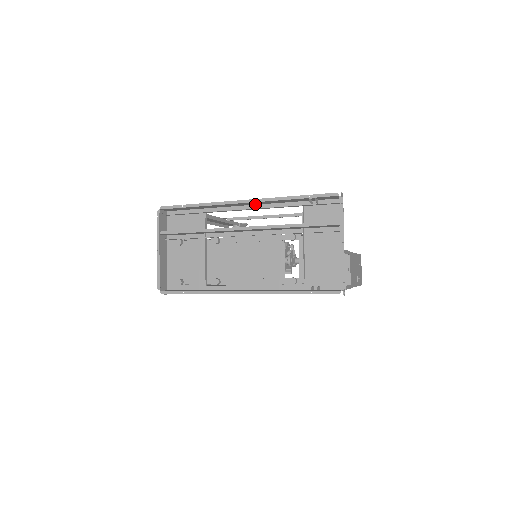
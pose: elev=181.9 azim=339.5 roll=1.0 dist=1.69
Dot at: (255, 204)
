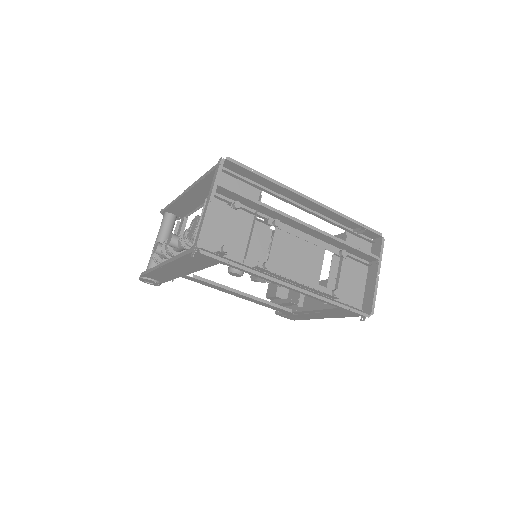
Dot at: (310, 208)
